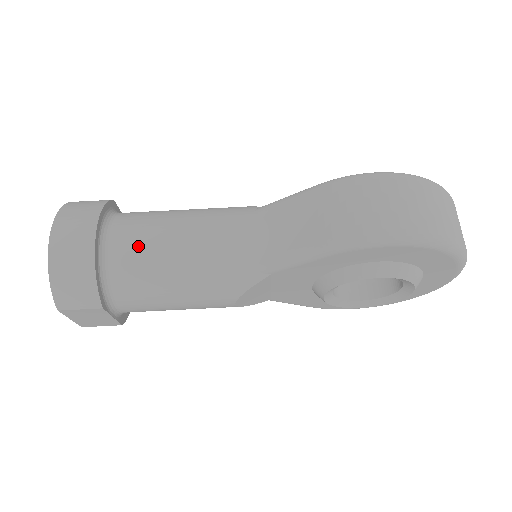
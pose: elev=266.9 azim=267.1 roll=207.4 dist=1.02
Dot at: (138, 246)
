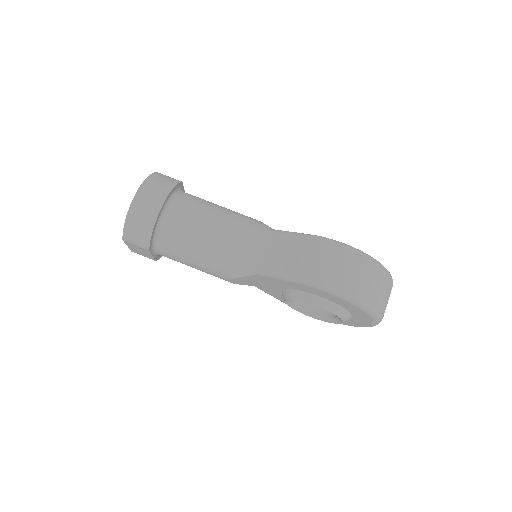
Dot at: (185, 223)
